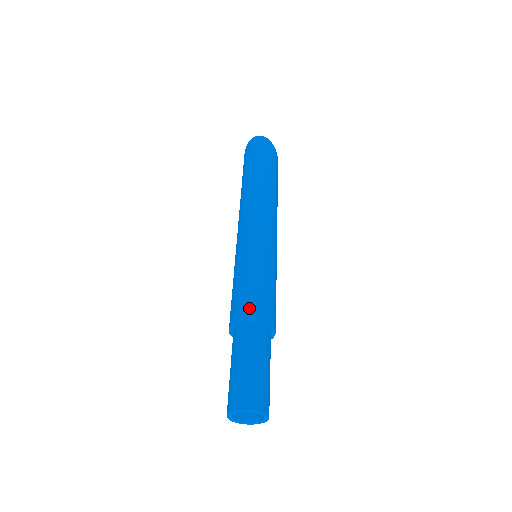
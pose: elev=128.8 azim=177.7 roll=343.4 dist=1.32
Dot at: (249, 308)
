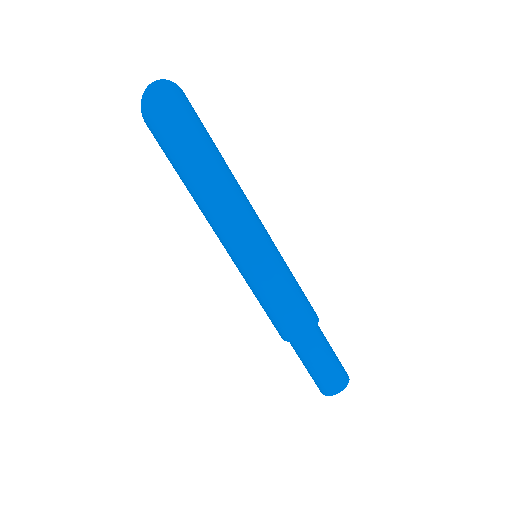
Dot at: (304, 323)
